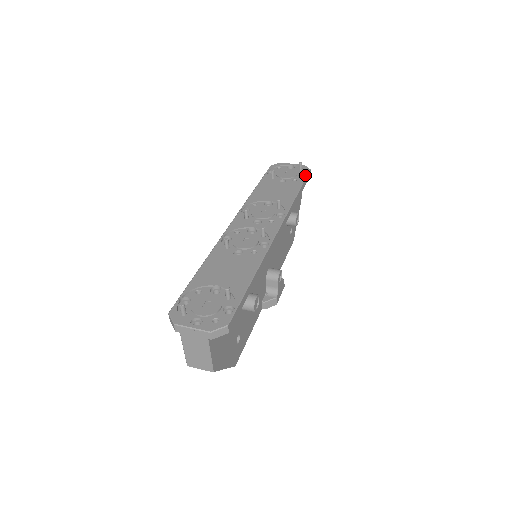
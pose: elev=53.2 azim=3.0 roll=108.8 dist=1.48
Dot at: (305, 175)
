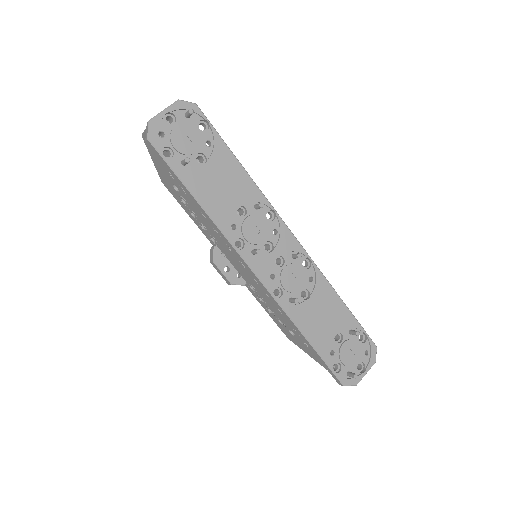
Dot at: (203, 121)
